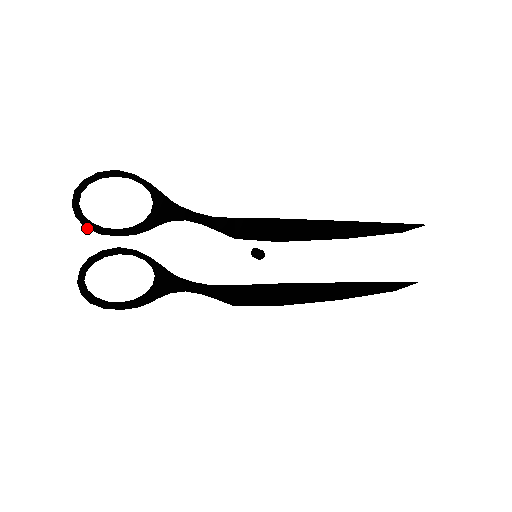
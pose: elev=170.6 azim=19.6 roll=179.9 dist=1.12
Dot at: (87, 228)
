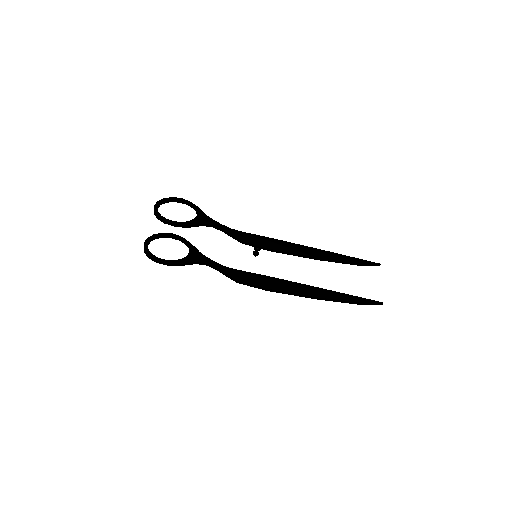
Dot at: (158, 217)
